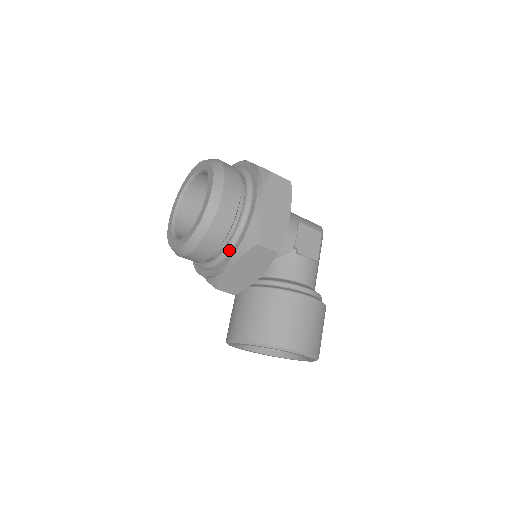
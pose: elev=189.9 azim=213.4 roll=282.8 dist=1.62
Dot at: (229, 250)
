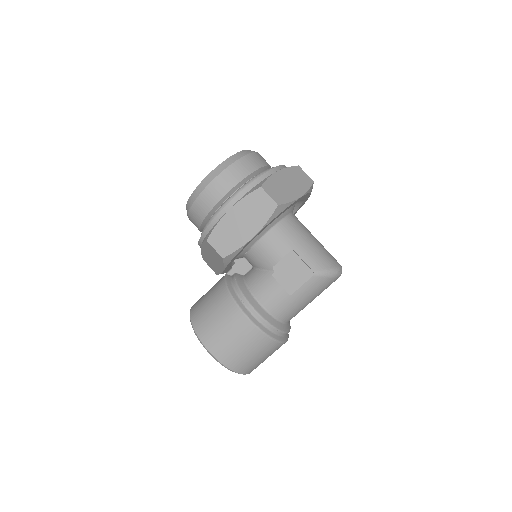
Dot at: occluded
